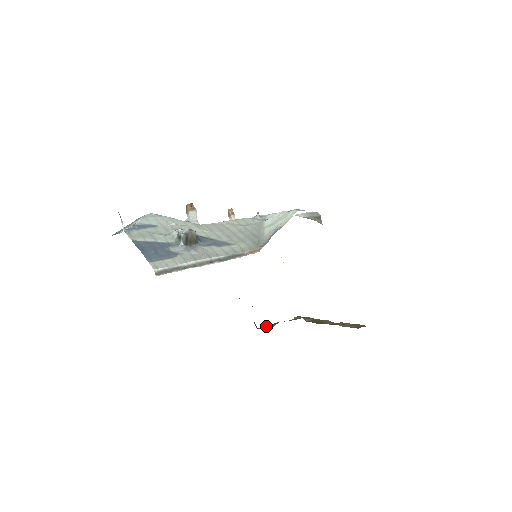
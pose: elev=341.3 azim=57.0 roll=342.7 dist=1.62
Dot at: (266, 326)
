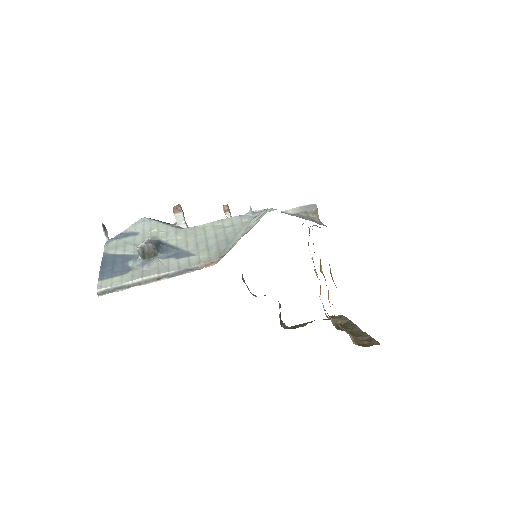
Dot at: (298, 325)
